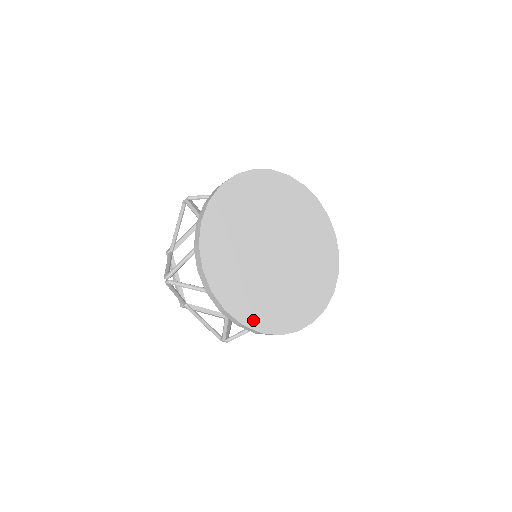
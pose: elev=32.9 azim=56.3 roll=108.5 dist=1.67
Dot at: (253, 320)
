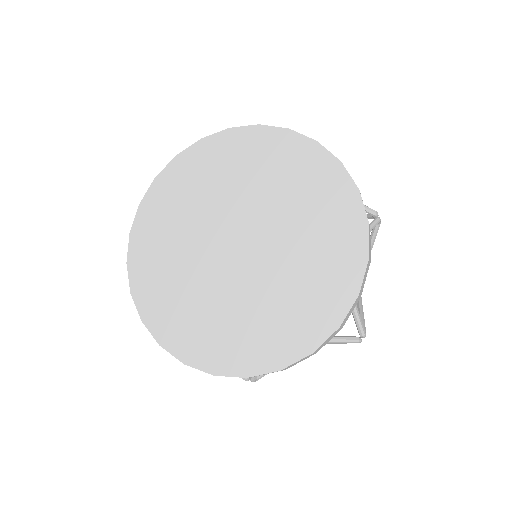
Dot at: (200, 356)
